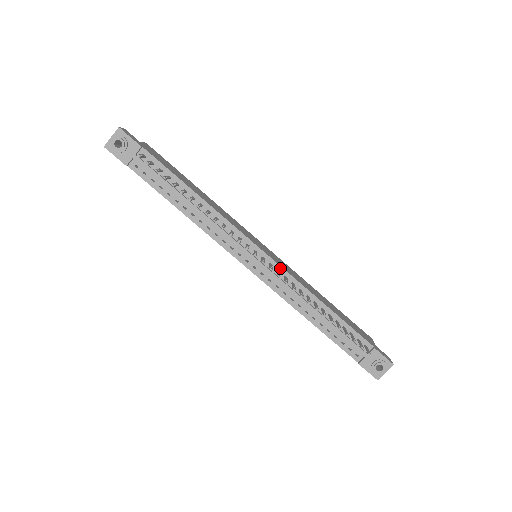
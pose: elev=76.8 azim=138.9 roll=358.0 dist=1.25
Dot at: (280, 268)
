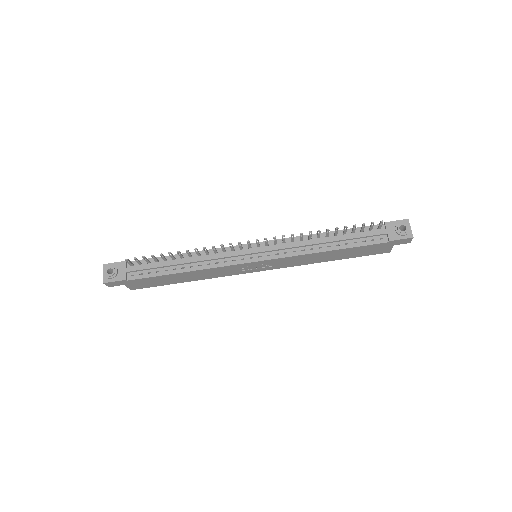
Dot at: occluded
